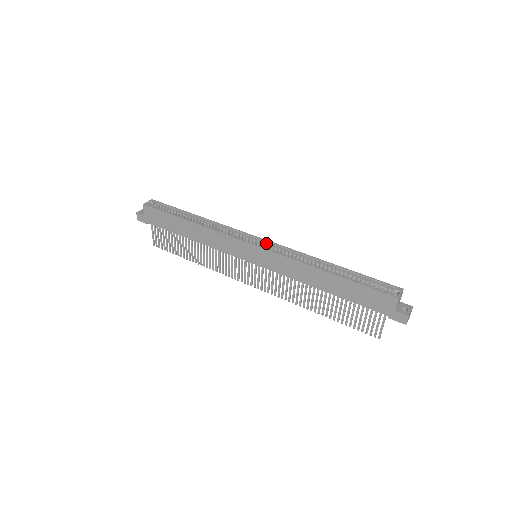
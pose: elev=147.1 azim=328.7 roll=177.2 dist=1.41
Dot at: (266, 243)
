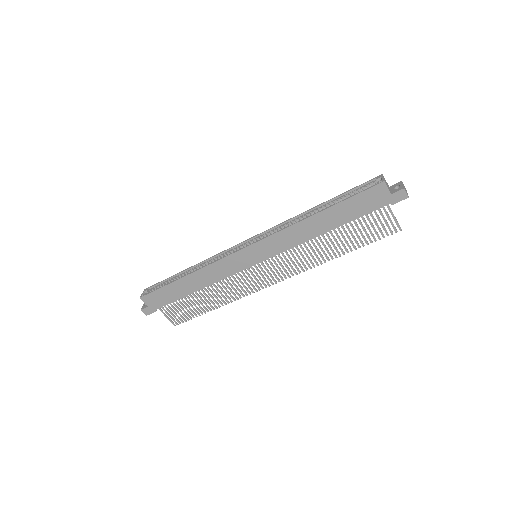
Dot at: (255, 239)
